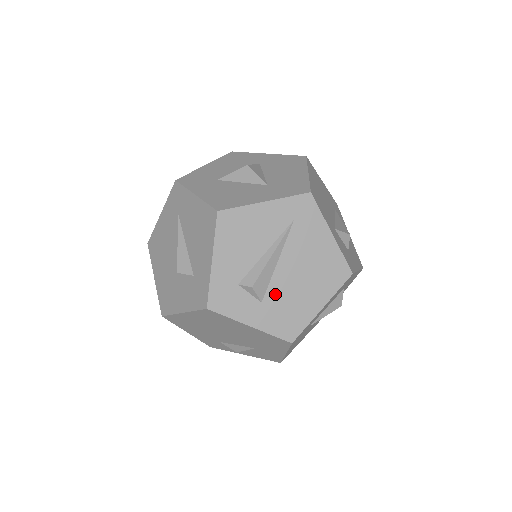
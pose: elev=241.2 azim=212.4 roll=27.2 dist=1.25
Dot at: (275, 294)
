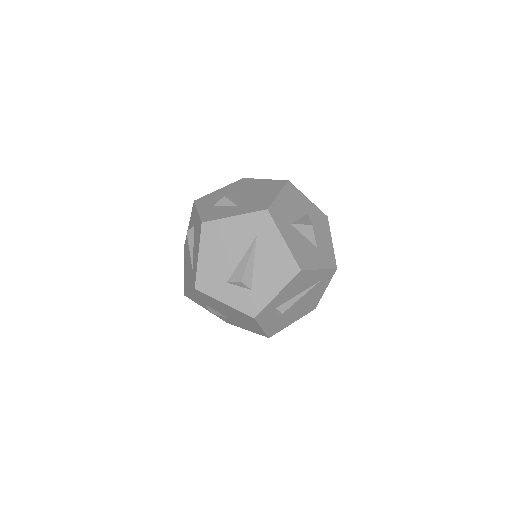
Dot at: (284, 315)
